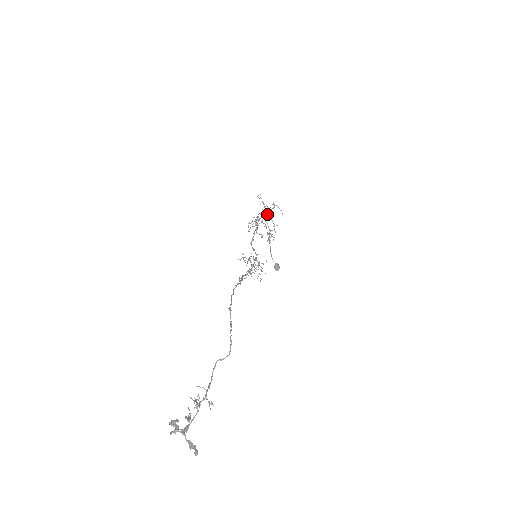
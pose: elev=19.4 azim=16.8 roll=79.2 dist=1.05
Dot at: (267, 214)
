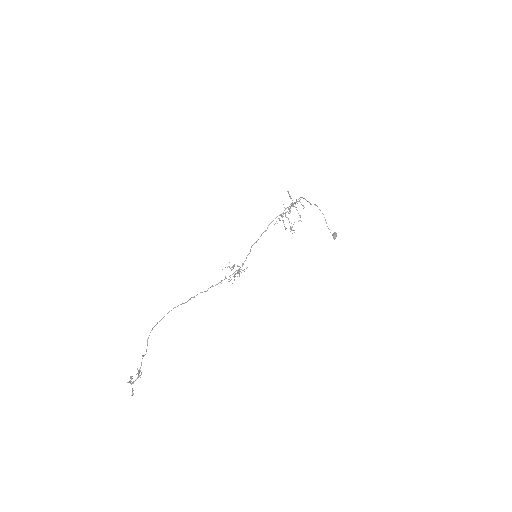
Dot at: (287, 211)
